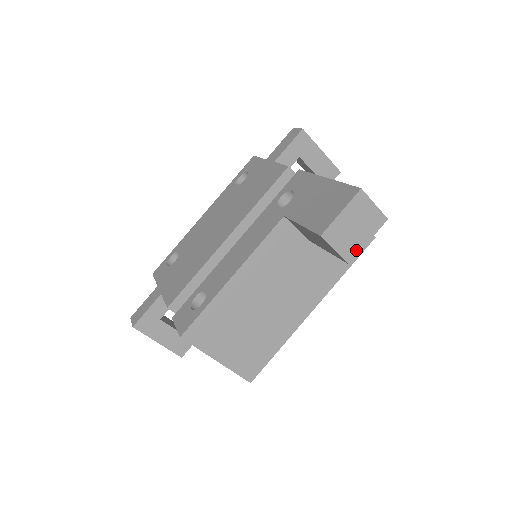
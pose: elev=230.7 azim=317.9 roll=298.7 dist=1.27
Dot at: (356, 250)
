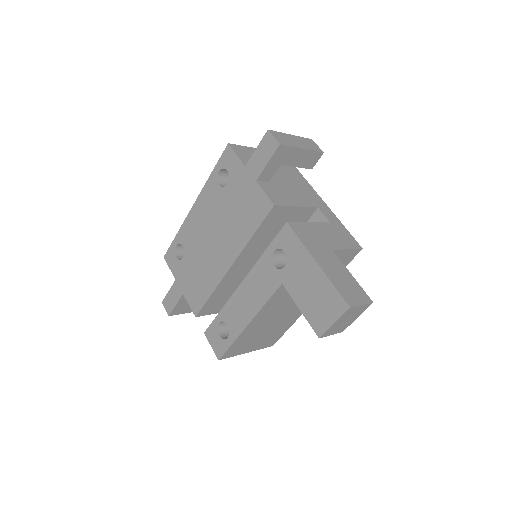
Dot at: (348, 325)
